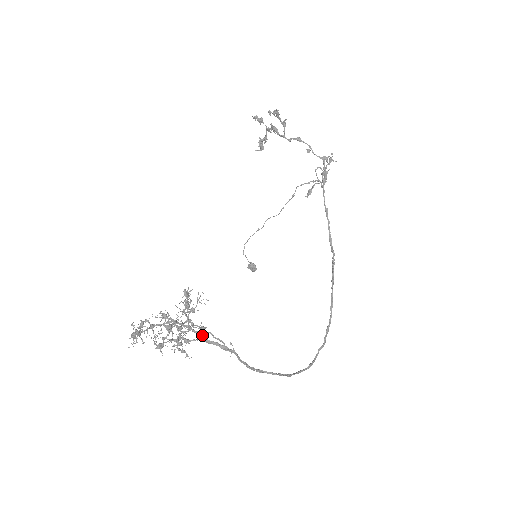
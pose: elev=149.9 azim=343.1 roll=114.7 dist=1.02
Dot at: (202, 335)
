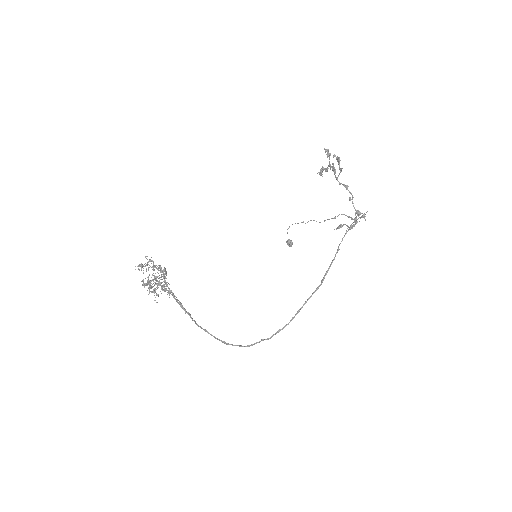
Dot at: (172, 293)
